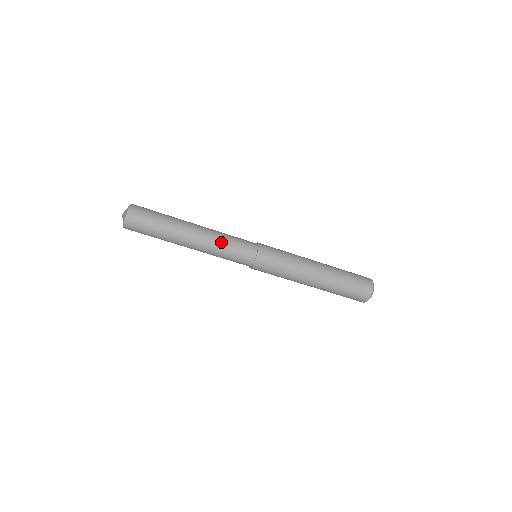
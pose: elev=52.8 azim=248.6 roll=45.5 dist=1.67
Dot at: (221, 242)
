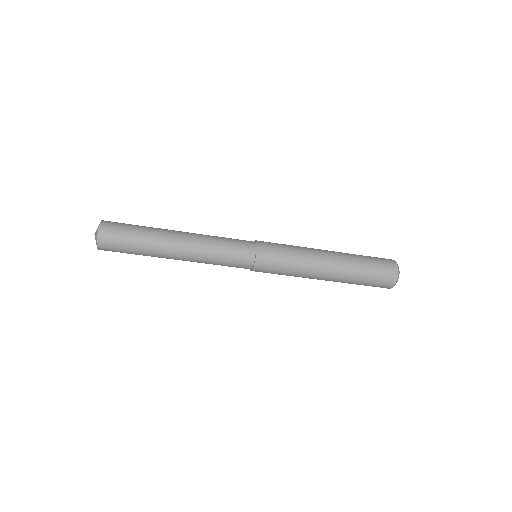
Dot at: (211, 254)
